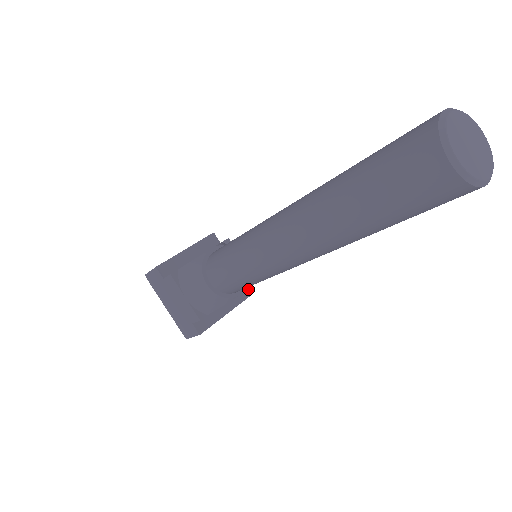
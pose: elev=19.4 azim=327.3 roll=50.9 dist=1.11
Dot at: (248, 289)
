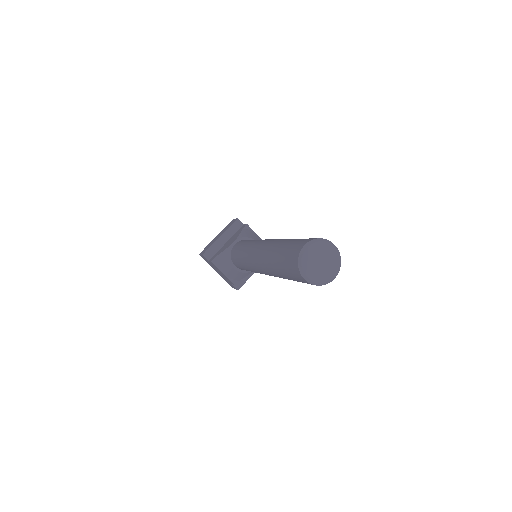
Dot at: occluded
